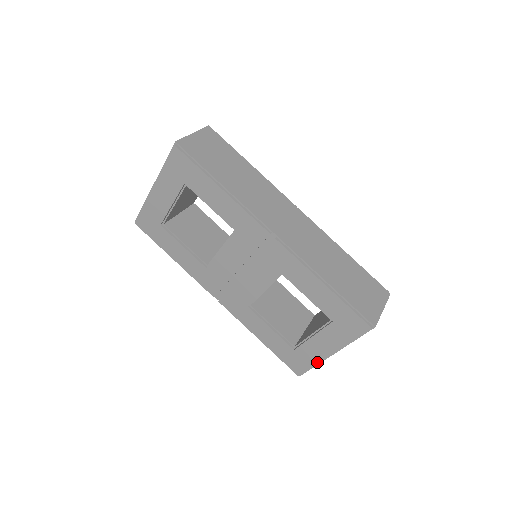
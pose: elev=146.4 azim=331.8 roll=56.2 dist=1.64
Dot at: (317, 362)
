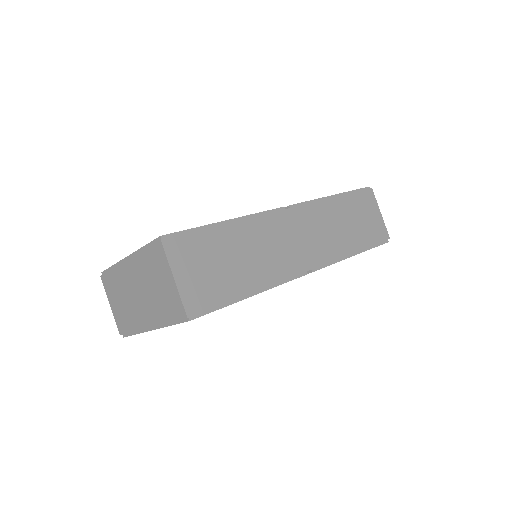
Dot at: occluded
